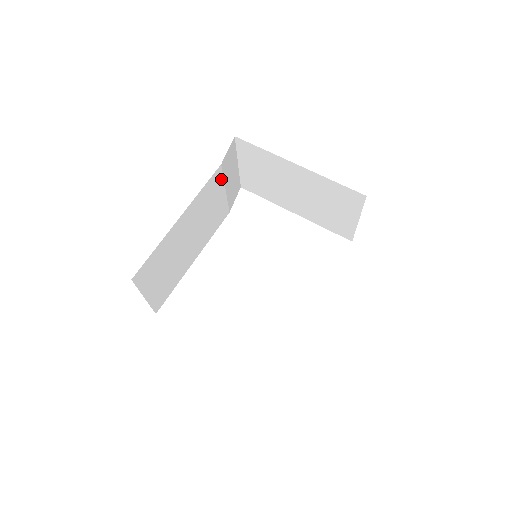
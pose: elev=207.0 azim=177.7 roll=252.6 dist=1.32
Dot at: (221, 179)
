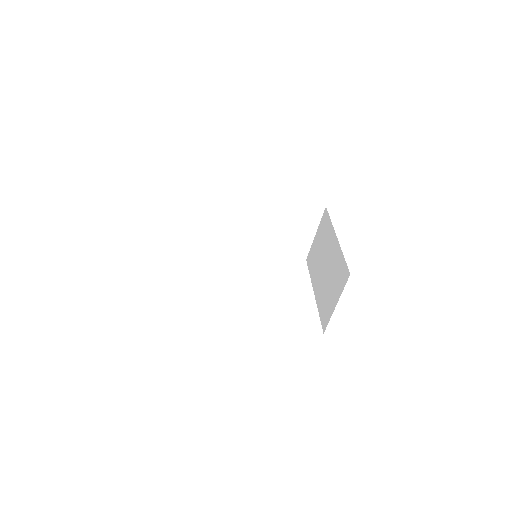
Dot at: (293, 217)
